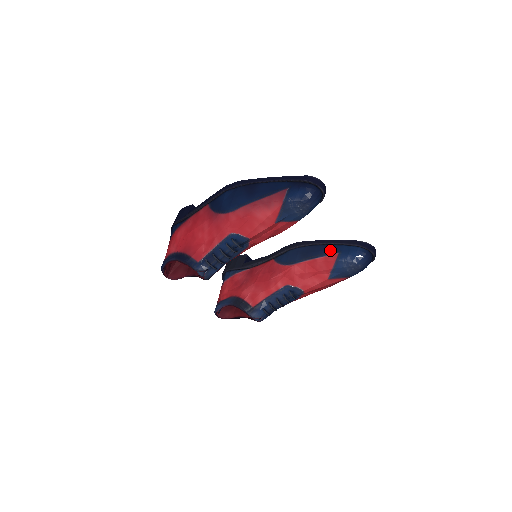
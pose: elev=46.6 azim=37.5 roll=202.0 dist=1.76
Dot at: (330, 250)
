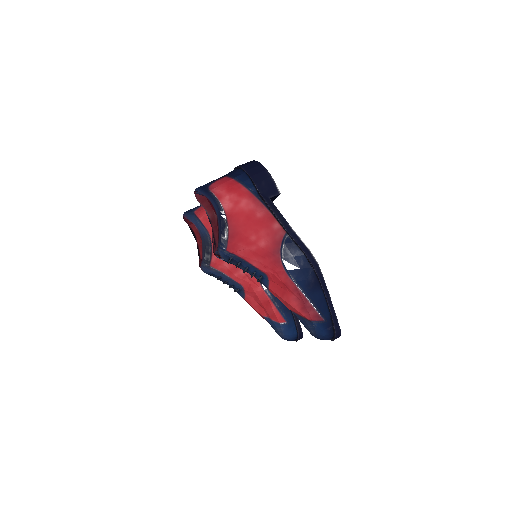
Dot at: (287, 314)
